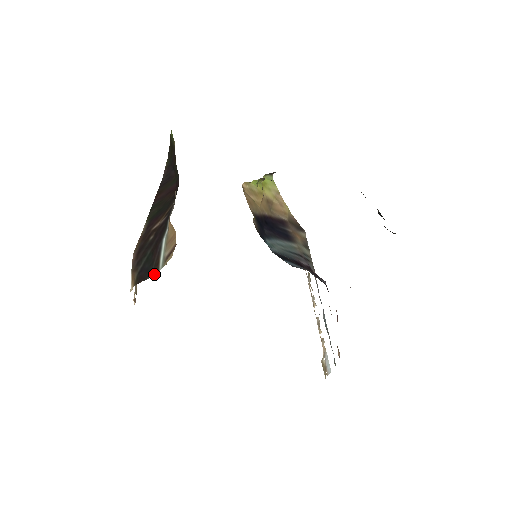
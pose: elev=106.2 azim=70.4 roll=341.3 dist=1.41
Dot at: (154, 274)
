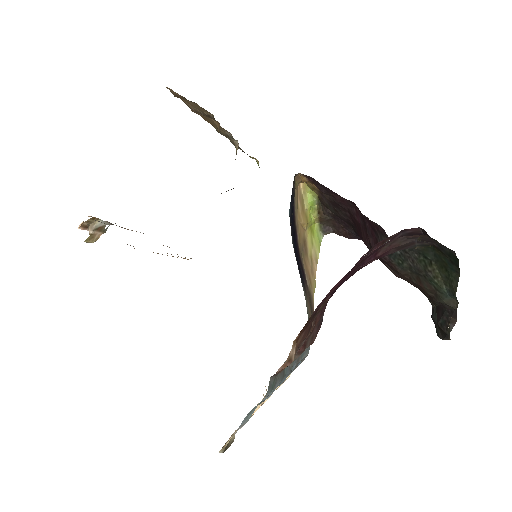
Dot at: occluded
